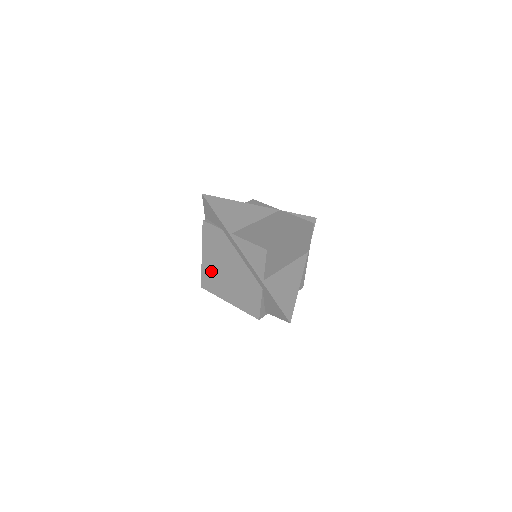
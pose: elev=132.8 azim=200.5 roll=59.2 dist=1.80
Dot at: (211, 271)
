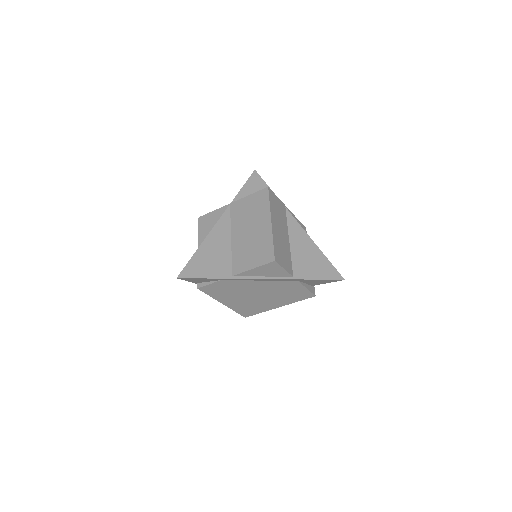
Dot at: (242, 305)
